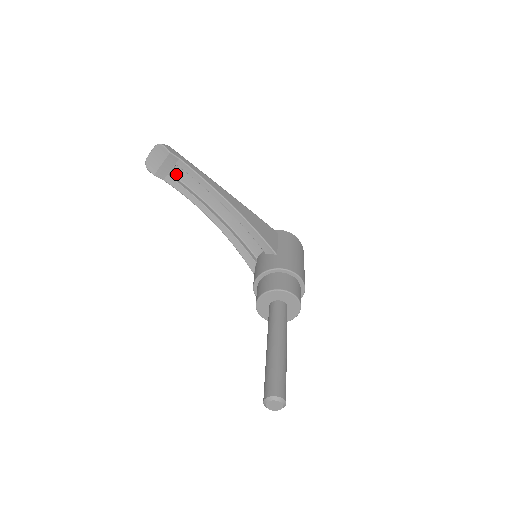
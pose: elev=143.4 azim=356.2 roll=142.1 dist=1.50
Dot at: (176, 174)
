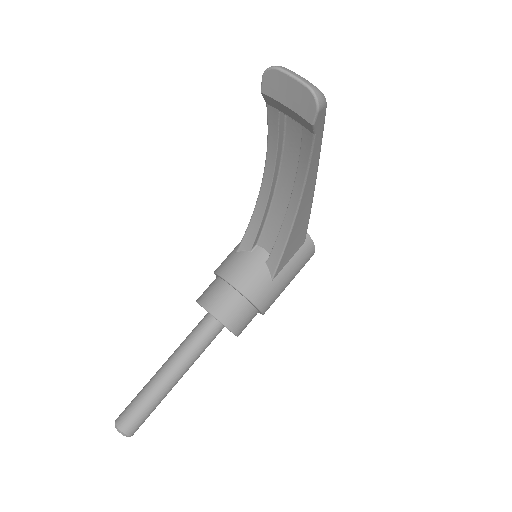
Dot at: occluded
